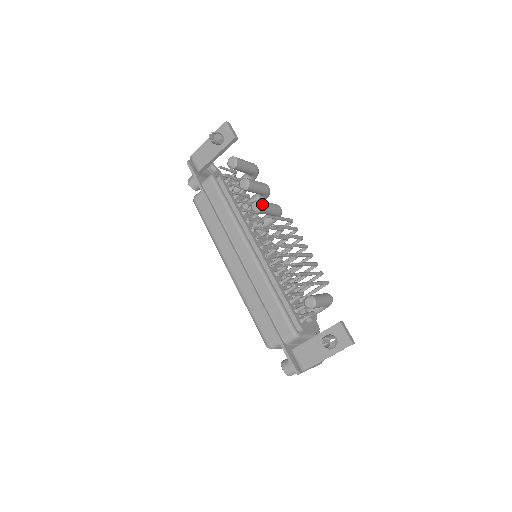
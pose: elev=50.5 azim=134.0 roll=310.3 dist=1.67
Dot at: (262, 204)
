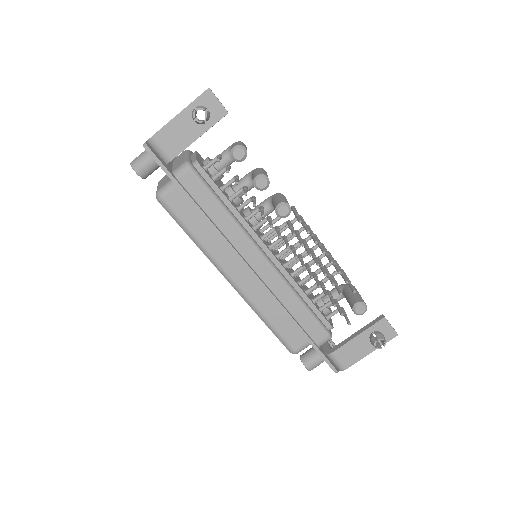
Dot at: (290, 207)
